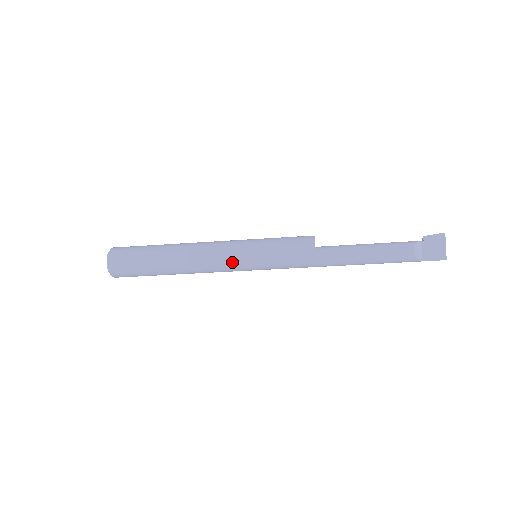
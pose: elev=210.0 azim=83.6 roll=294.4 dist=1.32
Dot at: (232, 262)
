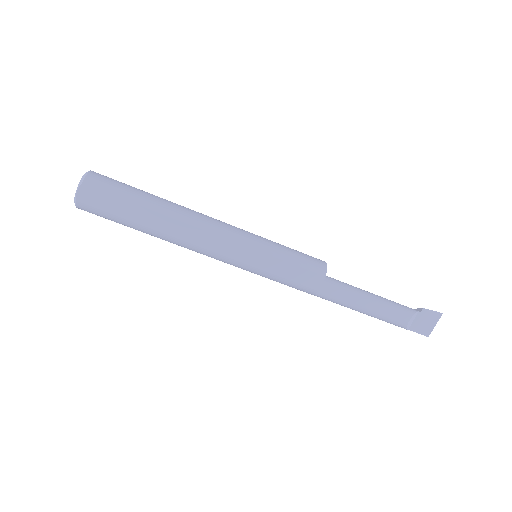
Dot at: (230, 258)
